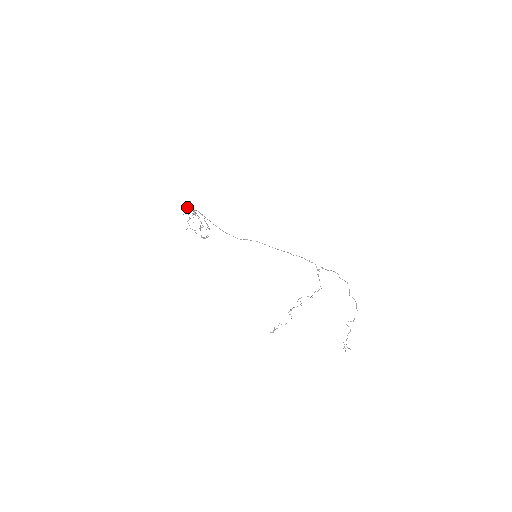
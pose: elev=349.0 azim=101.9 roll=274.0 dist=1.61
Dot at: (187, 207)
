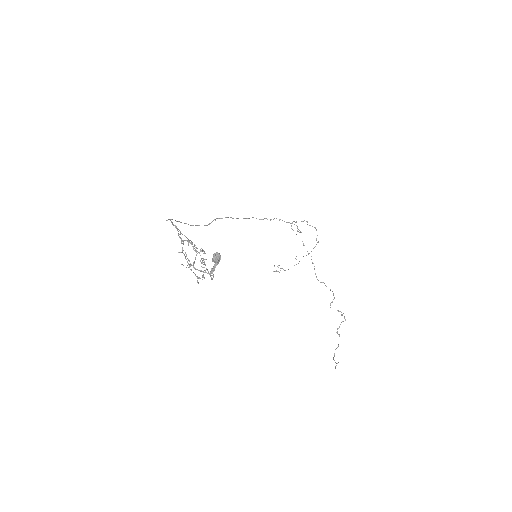
Dot at: (216, 265)
